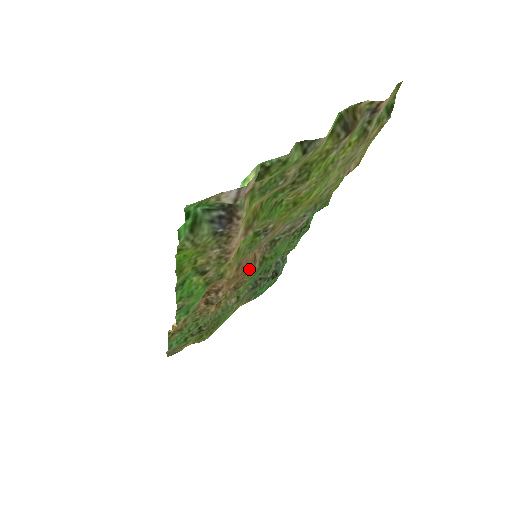
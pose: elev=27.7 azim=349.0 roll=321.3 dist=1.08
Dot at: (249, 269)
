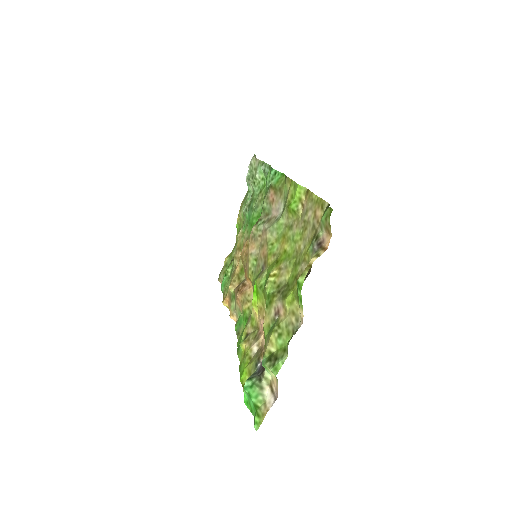
Dot at: occluded
